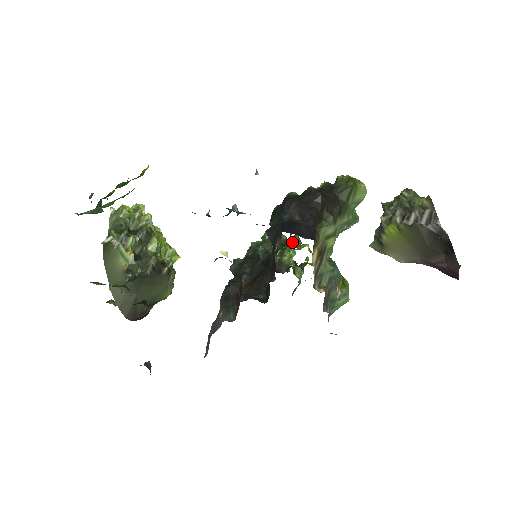
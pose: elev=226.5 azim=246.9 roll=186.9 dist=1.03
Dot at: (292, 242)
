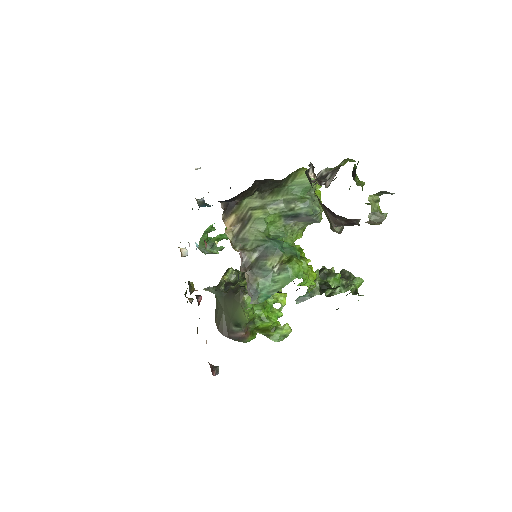
Dot at: occluded
